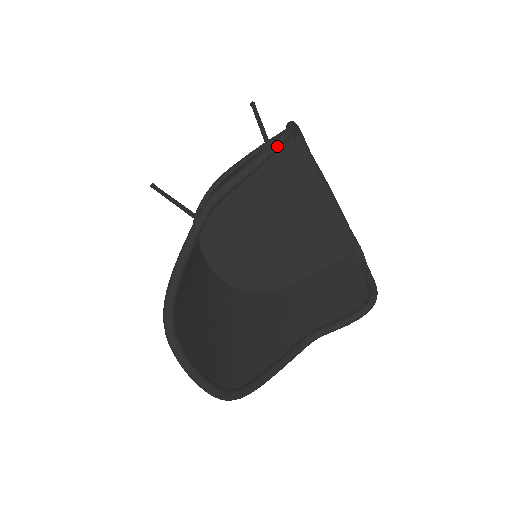
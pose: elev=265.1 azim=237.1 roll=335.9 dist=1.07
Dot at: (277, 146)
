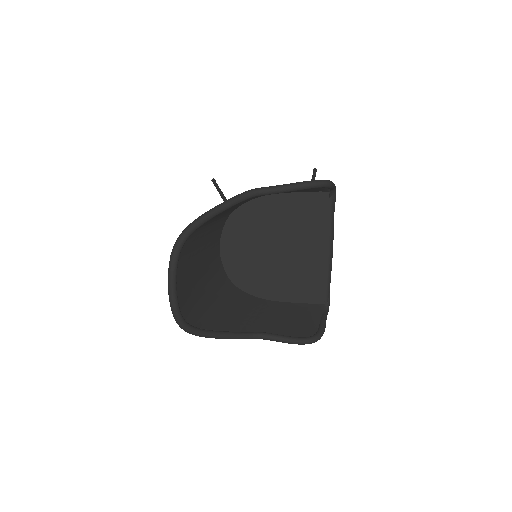
Dot at: (315, 184)
